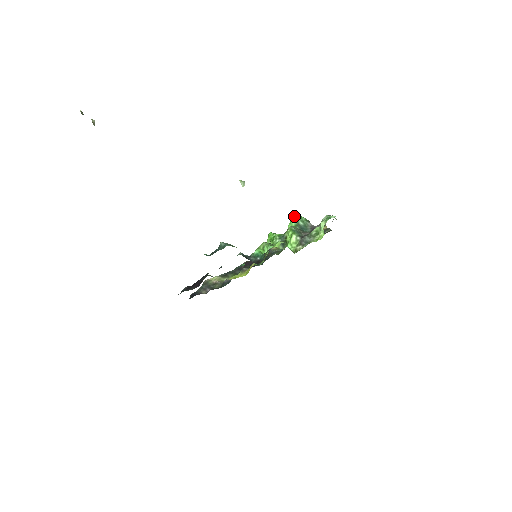
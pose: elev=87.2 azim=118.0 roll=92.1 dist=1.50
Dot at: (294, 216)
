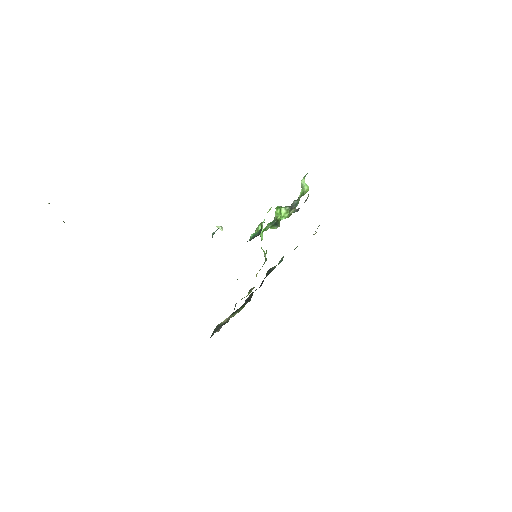
Dot at: occluded
